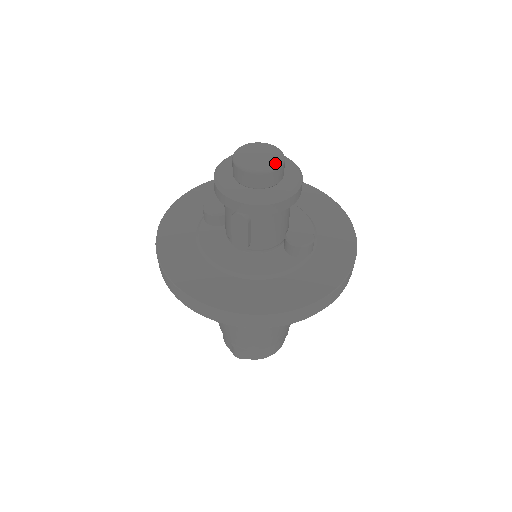
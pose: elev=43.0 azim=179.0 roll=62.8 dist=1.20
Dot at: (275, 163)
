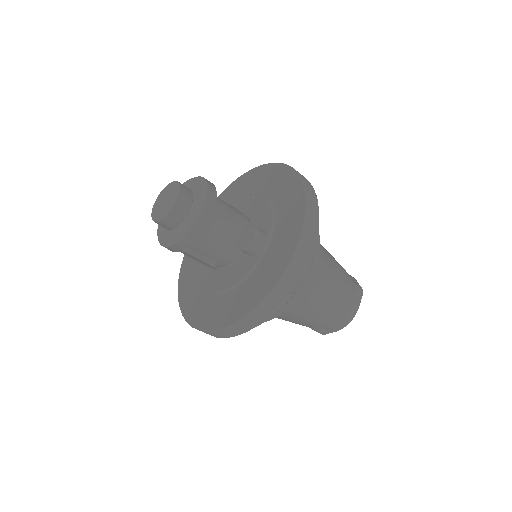
Dot at: (170, 203)
